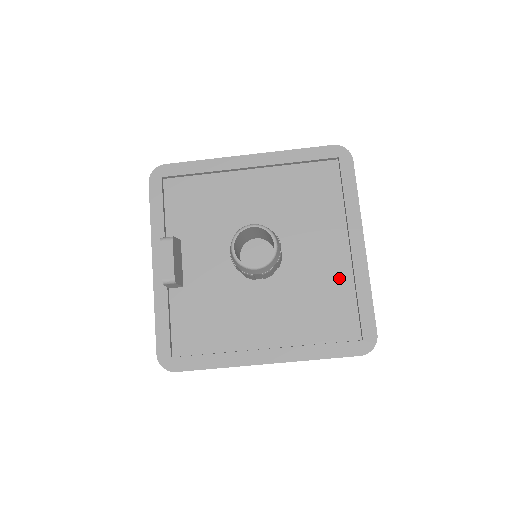
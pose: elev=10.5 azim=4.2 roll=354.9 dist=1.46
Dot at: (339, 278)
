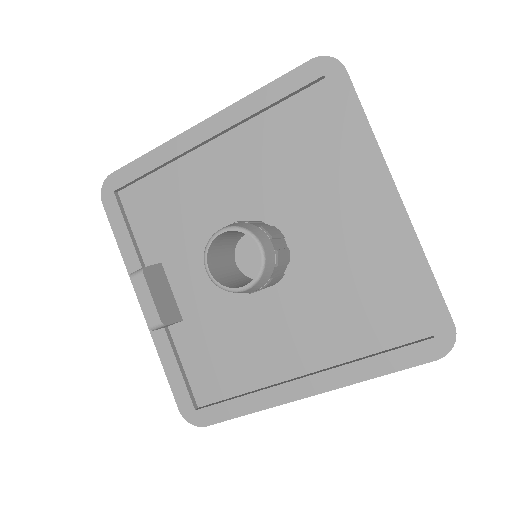
Dot at: (376, 255)
